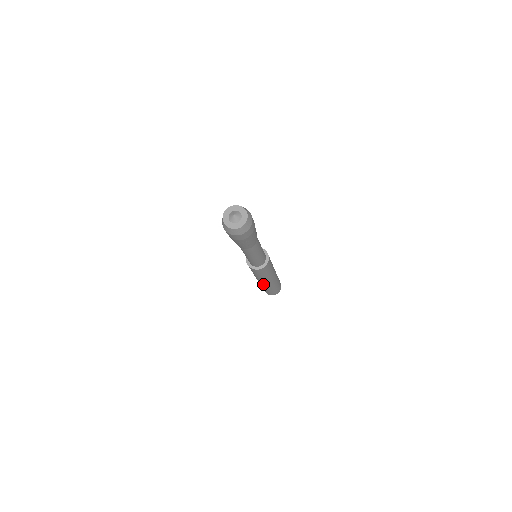
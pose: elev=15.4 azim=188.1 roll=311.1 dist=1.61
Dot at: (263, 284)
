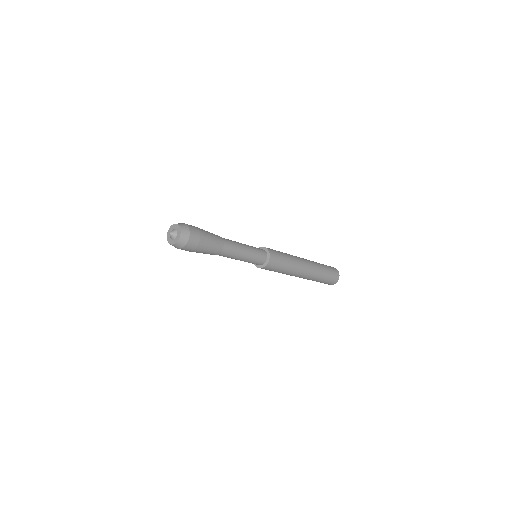
Dot at: (302, 277)
